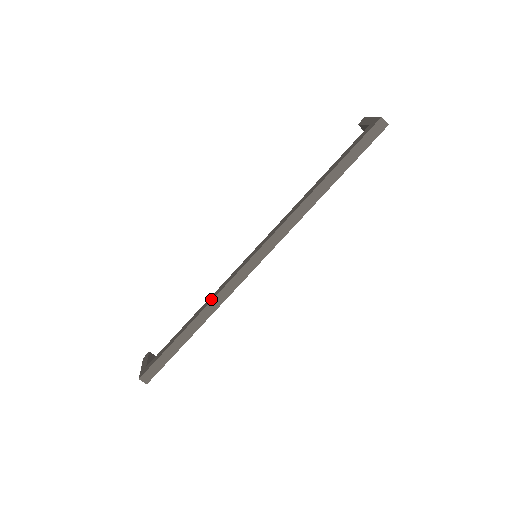
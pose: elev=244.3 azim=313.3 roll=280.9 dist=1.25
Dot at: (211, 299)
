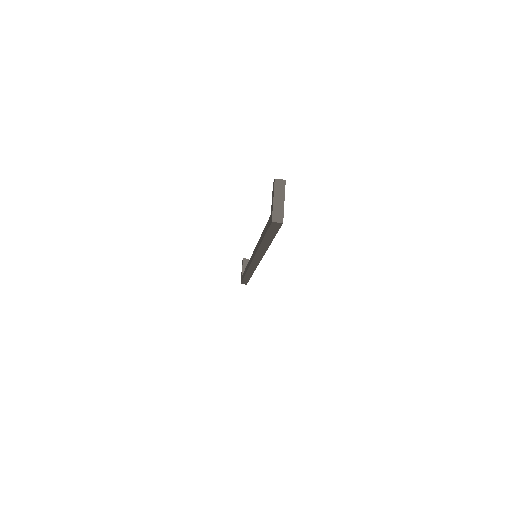
Dot at: occluded
